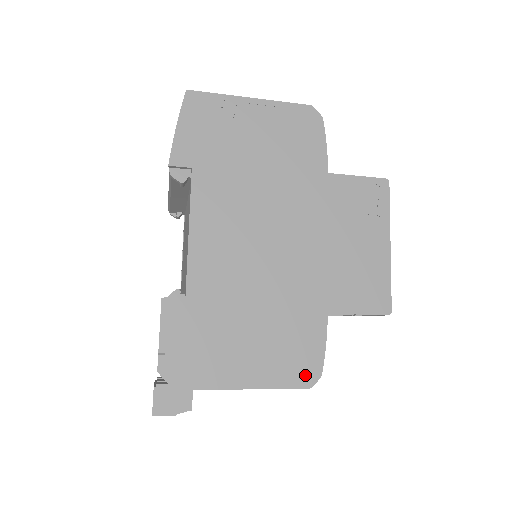
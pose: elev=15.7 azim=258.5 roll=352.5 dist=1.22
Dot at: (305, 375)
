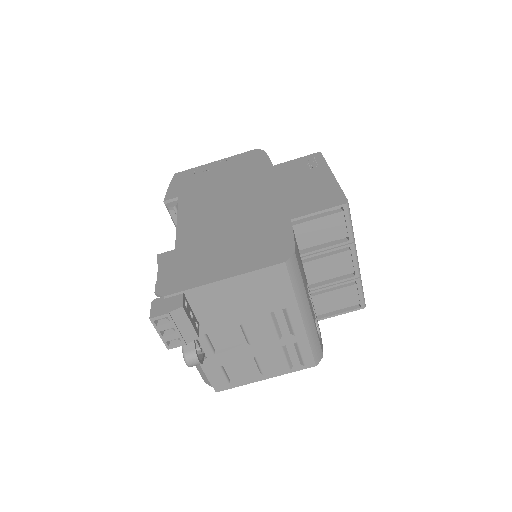
Dot at: (279, 256)
